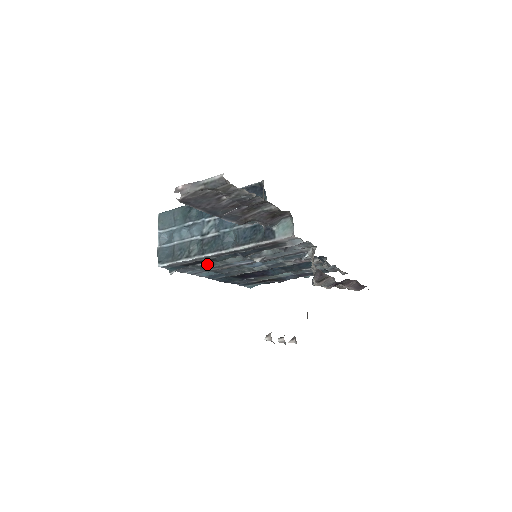
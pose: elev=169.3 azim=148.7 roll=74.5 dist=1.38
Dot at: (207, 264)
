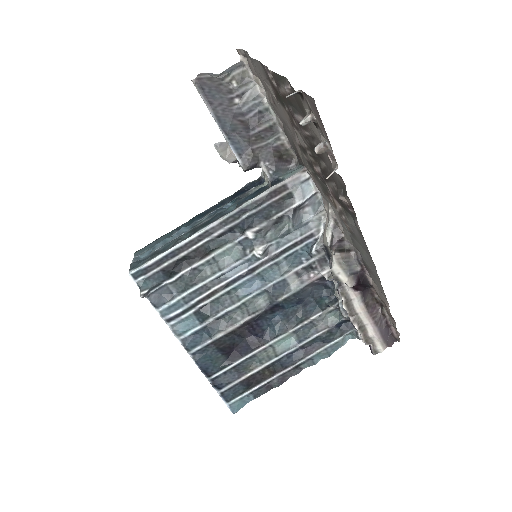
Dot at: (193, 274)
